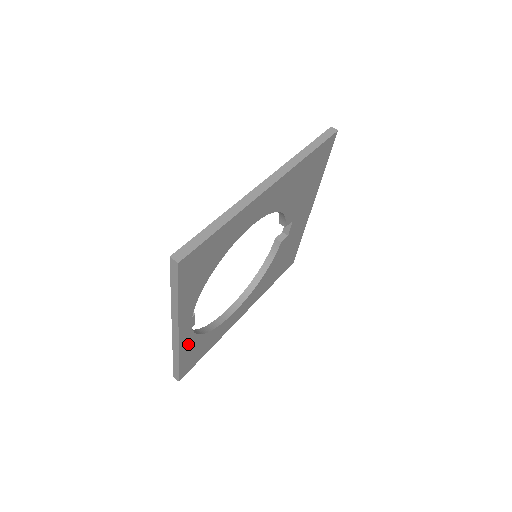
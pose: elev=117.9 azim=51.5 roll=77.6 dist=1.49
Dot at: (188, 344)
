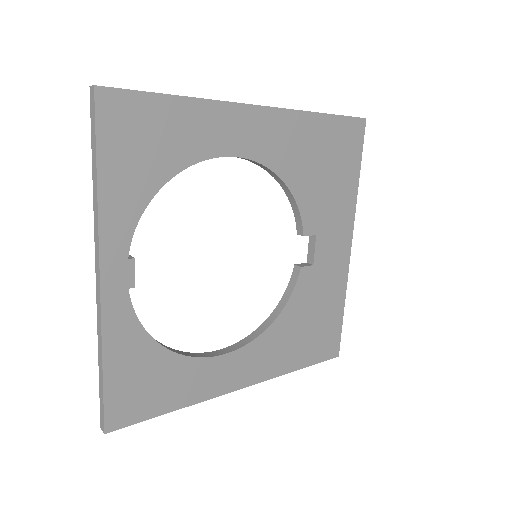
Dot at: (123, 333)
